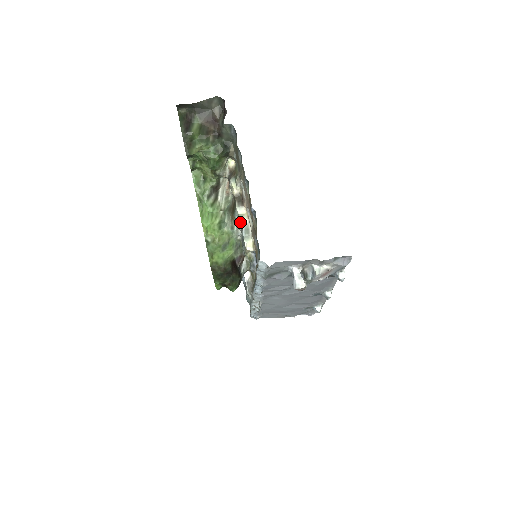
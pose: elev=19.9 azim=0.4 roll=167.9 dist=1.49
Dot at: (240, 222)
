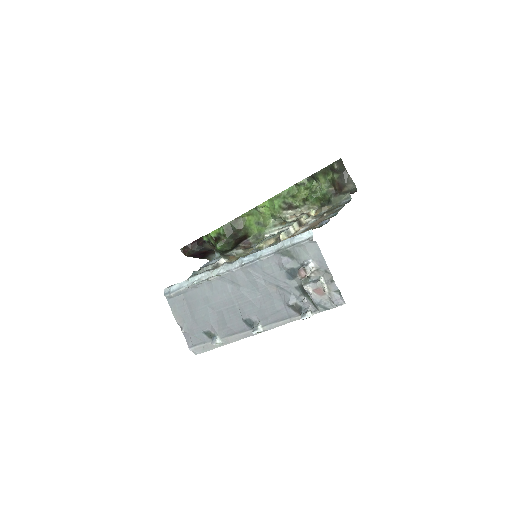
Dot at: (290, 226)
